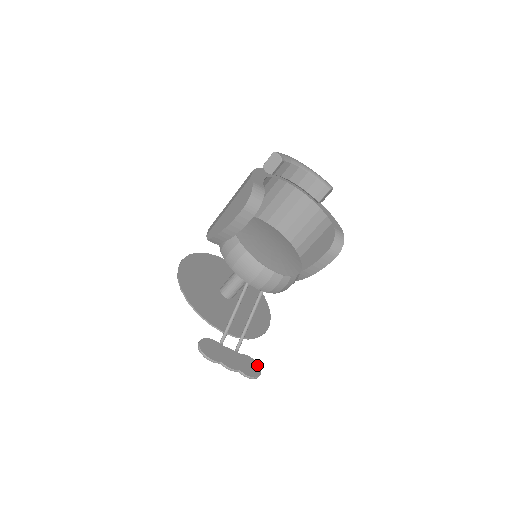
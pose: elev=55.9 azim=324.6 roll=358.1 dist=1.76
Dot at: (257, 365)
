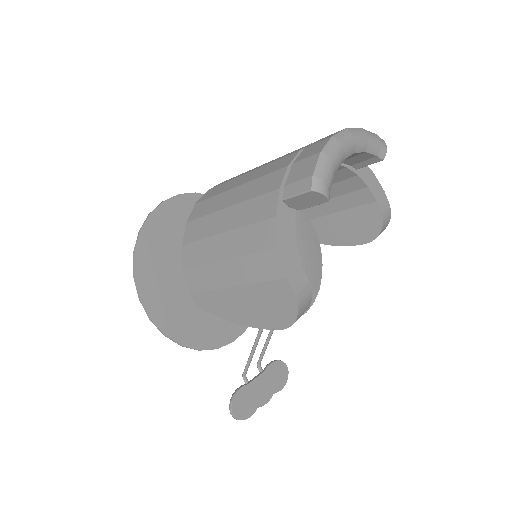
Dot at: (282, 364)
